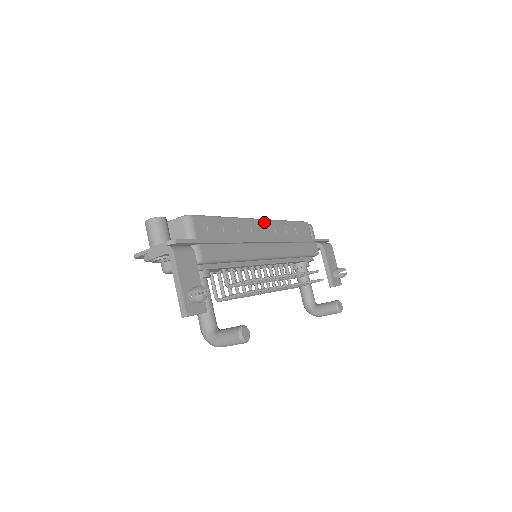
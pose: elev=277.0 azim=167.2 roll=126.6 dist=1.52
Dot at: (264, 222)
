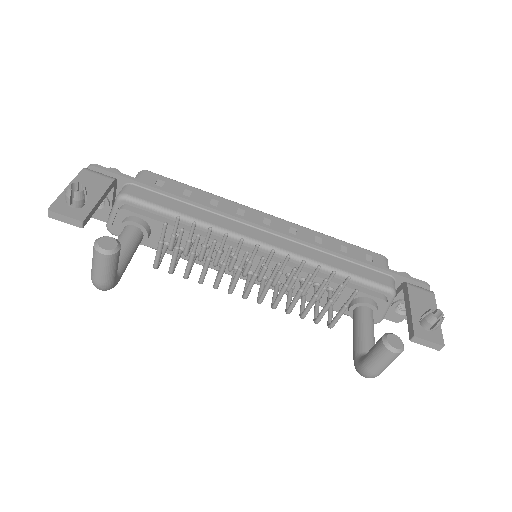
Dot at: (276, 219)
